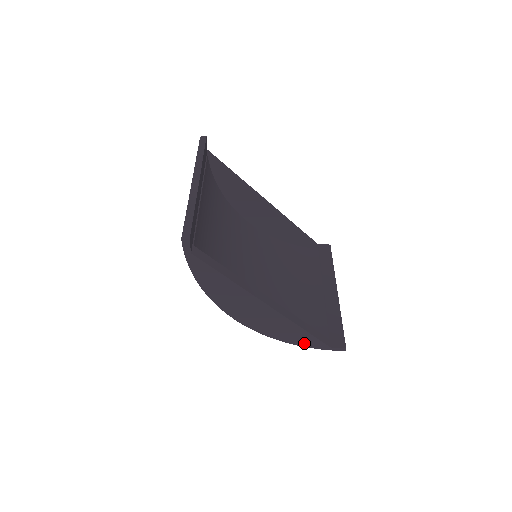
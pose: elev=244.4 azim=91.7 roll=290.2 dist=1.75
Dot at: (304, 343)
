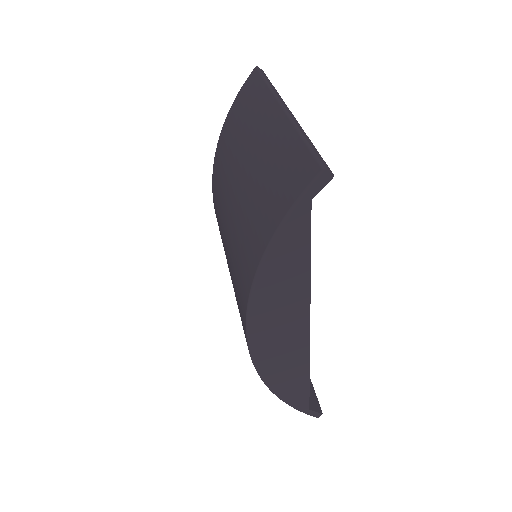
Dot at: (289, 396)
